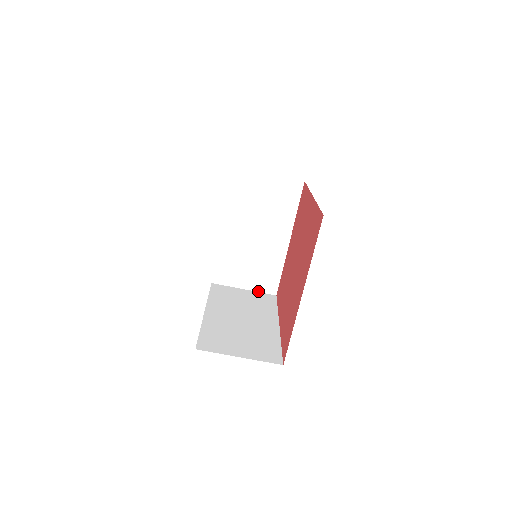
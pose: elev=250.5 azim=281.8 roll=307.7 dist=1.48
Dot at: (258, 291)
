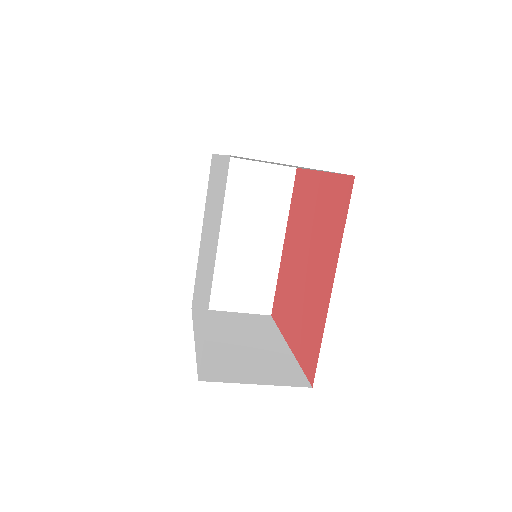
Dot at: (273, 164)
